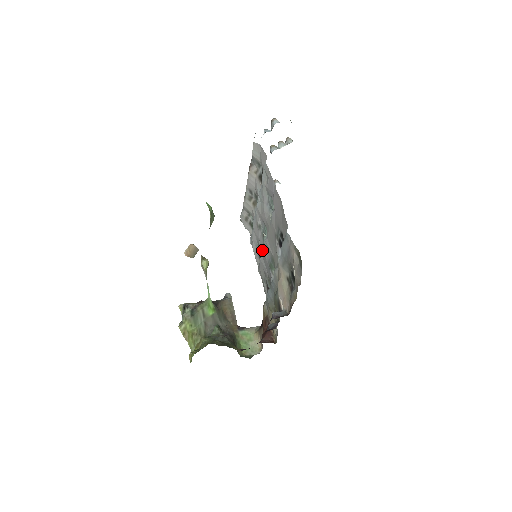
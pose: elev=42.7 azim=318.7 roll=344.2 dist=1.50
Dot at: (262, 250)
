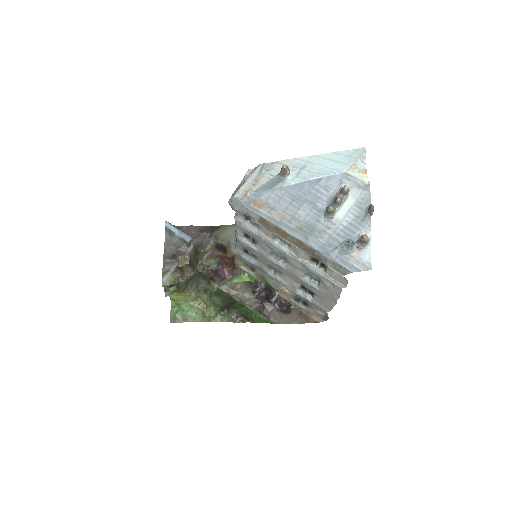
Dot at: (262, 251)
